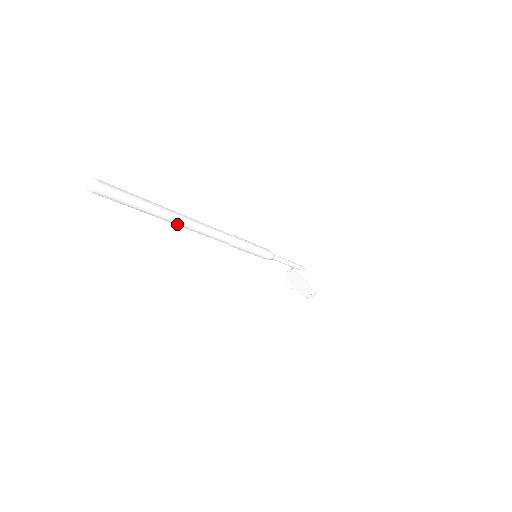
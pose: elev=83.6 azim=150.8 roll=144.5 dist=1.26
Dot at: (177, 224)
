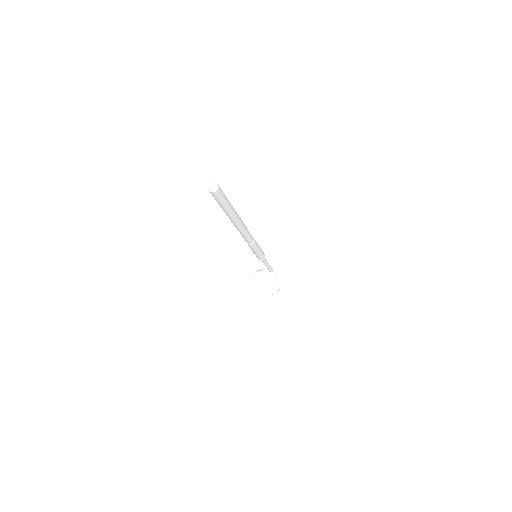
Dot at: (235, 223)
